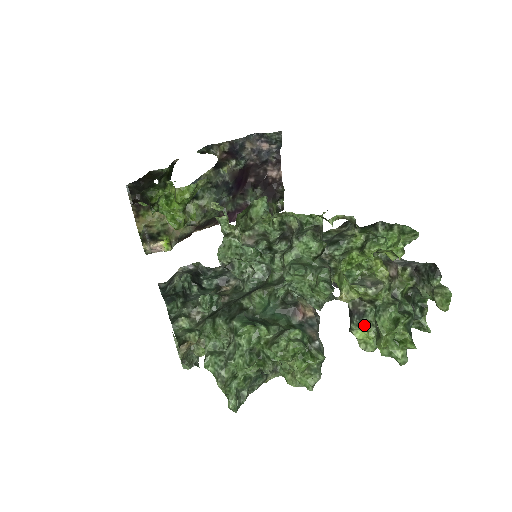
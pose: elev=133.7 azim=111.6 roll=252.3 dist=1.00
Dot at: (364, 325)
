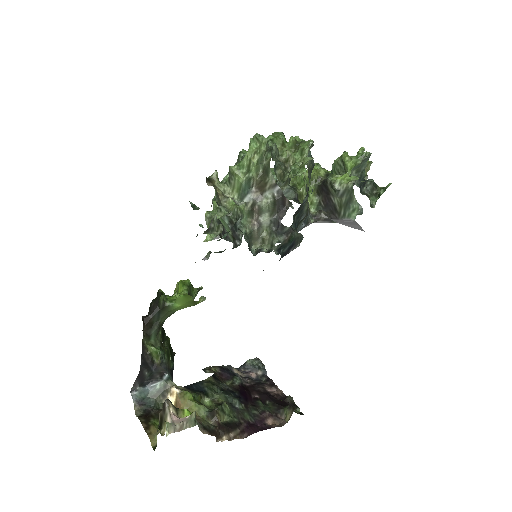
Dot at: (334, 174)
